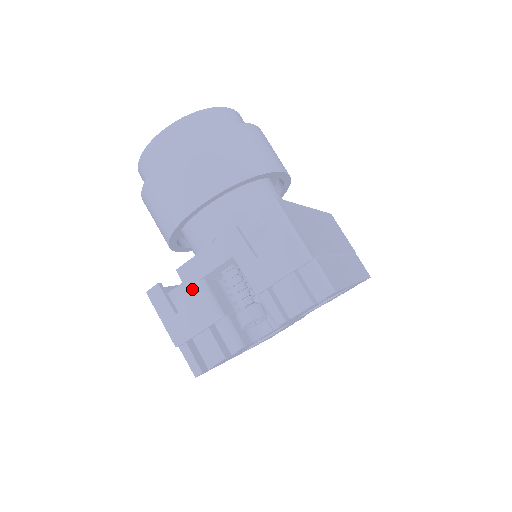
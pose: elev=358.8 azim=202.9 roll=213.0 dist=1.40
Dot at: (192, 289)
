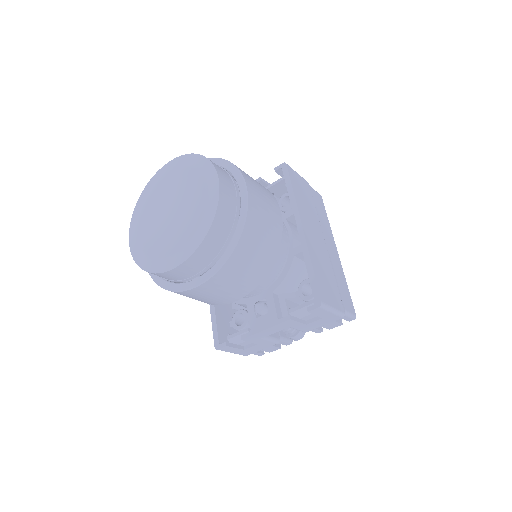
Dot at: (256, 342)
